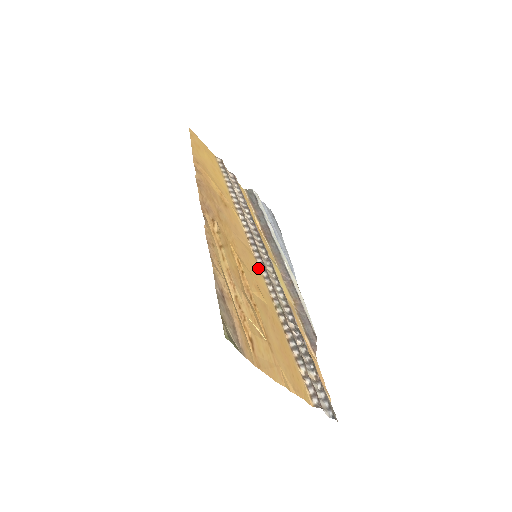
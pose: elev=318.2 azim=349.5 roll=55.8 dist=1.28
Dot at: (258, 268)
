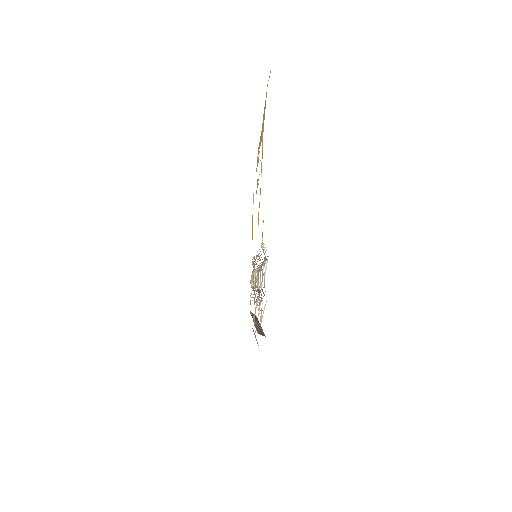
Dot at: occluded
